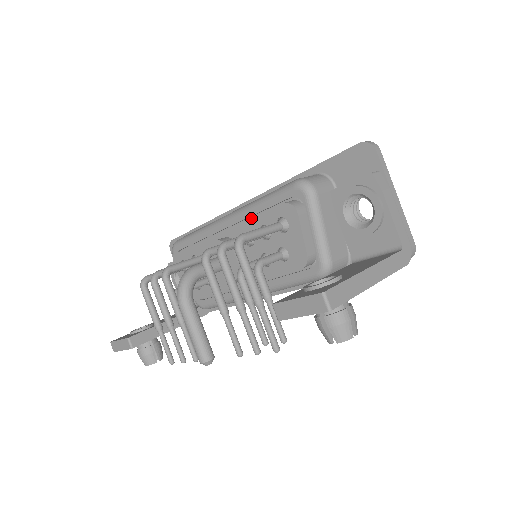
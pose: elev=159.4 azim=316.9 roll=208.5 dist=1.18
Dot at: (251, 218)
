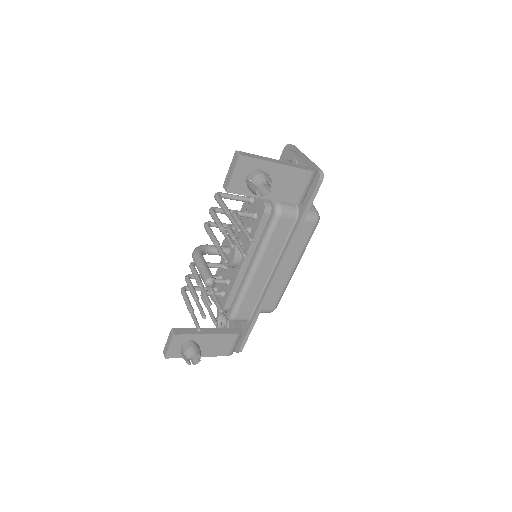
Dot at: occluded
